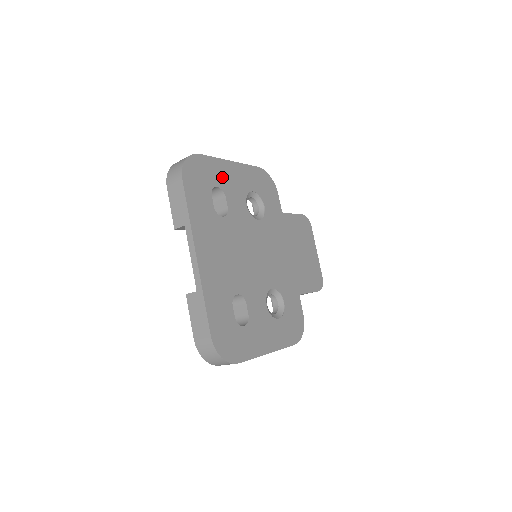
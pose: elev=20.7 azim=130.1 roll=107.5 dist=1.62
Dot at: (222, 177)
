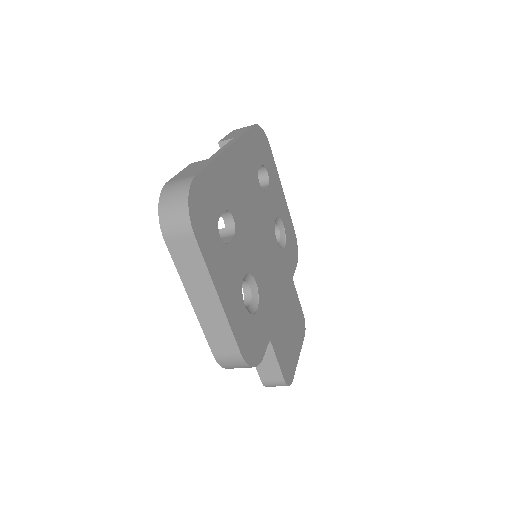
Dot at: (273, 179)
